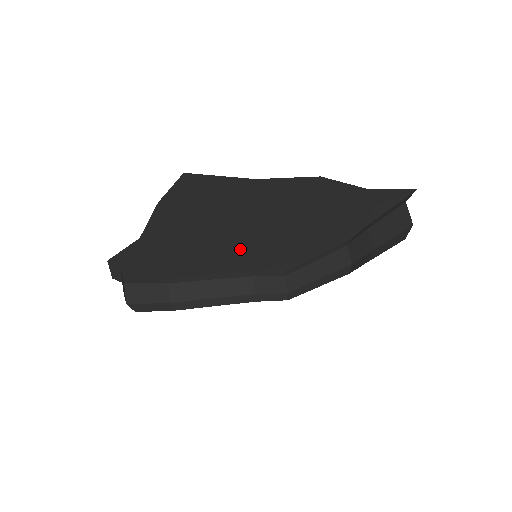
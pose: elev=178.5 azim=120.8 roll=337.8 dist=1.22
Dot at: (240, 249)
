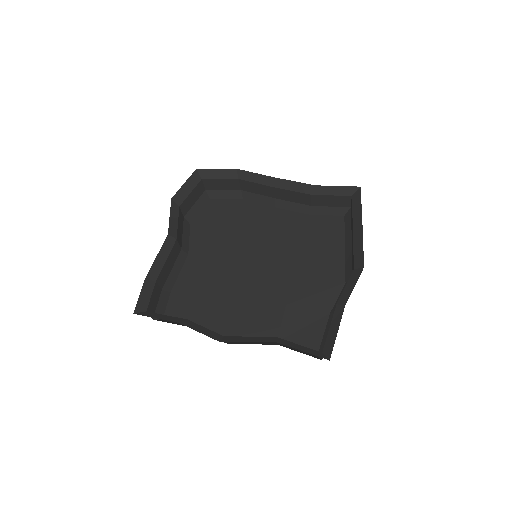
Dot at: occluded
